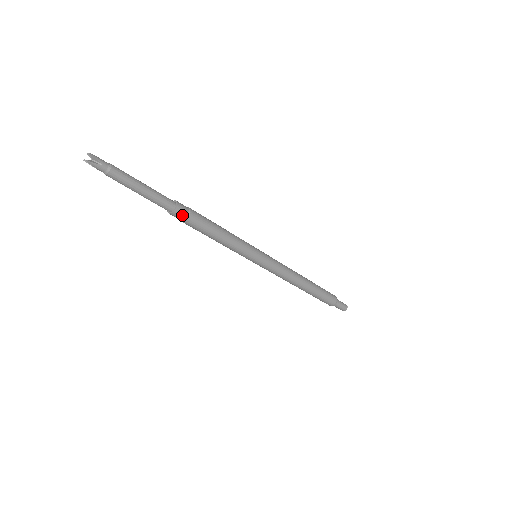
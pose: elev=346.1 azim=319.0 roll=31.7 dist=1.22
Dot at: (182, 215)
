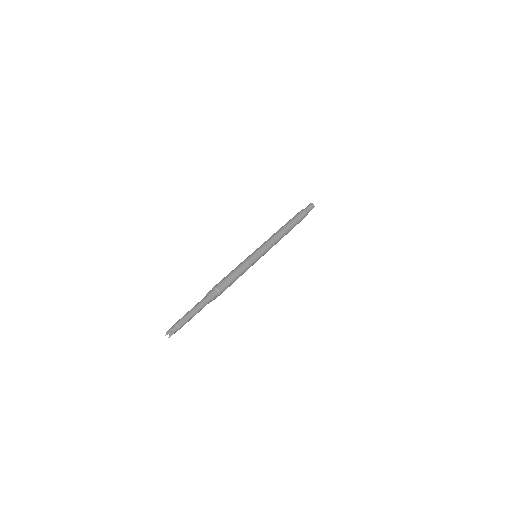
Dot at: occluded
